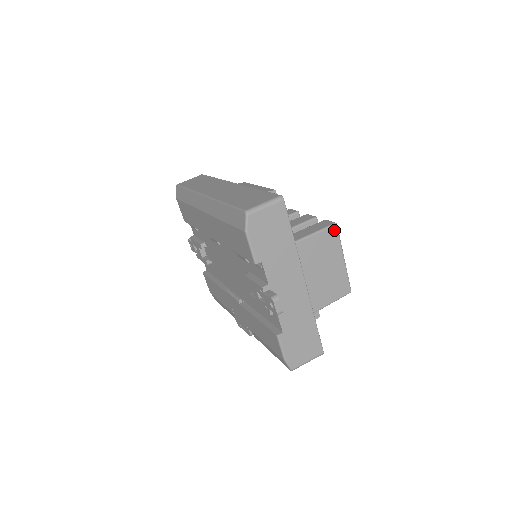
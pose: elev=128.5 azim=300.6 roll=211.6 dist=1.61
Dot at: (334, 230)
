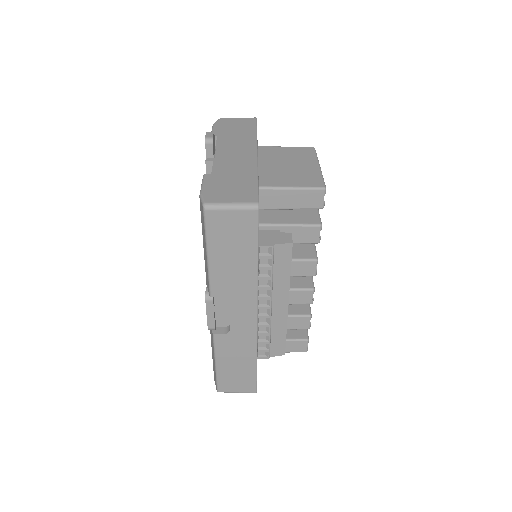
Dot at: (310, 149)
